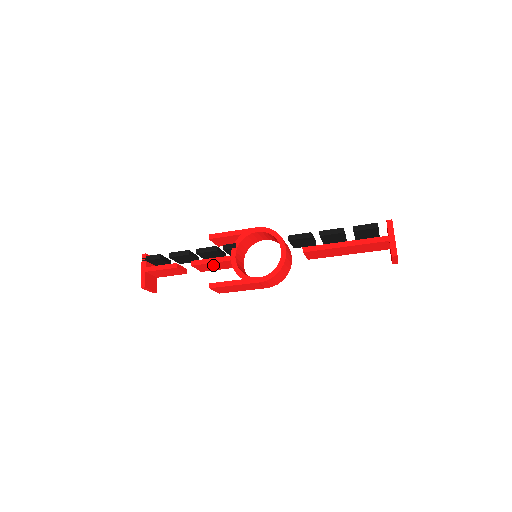
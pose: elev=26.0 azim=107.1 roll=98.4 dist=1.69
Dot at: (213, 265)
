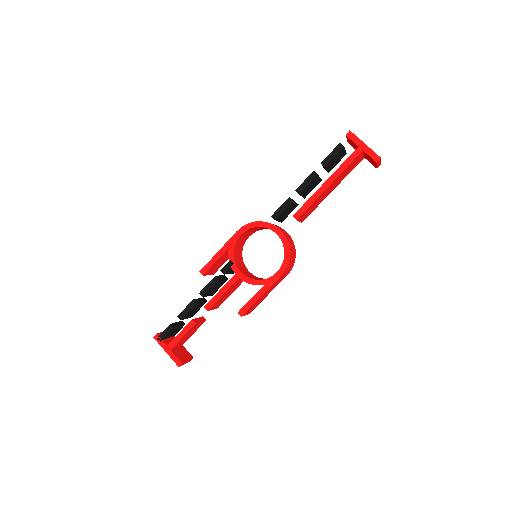
Dot at: (225, 294)
